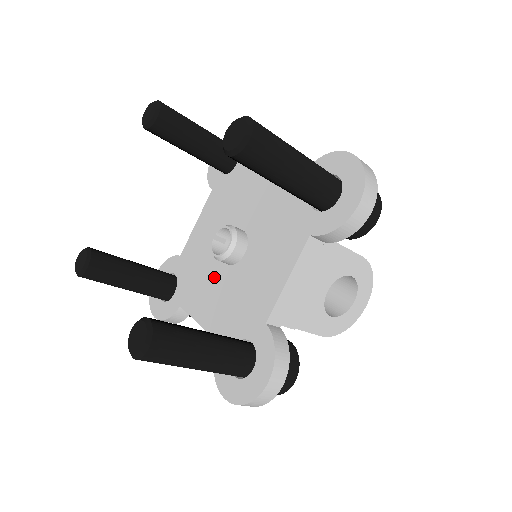
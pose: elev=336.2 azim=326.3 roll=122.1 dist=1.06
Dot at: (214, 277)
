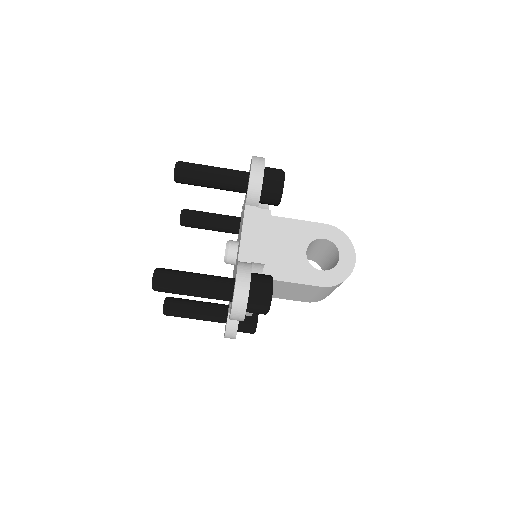
Dot at: occluded
